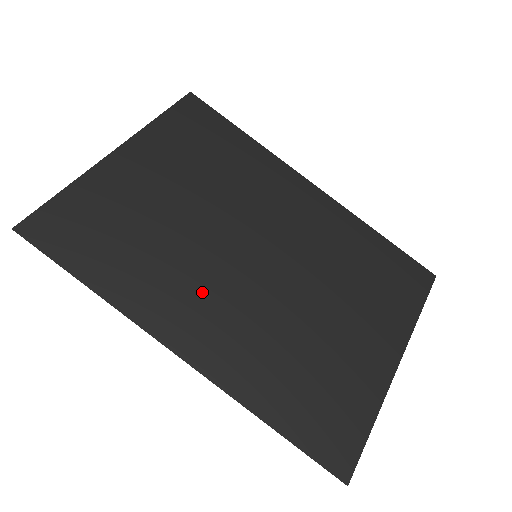
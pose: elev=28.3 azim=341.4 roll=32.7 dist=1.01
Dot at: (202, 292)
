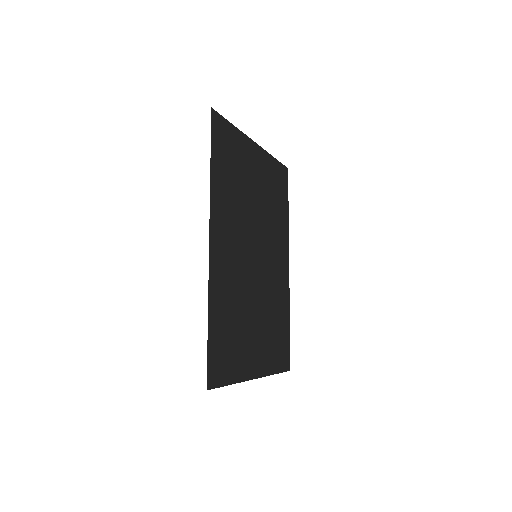
Dot at: (234, 236)
